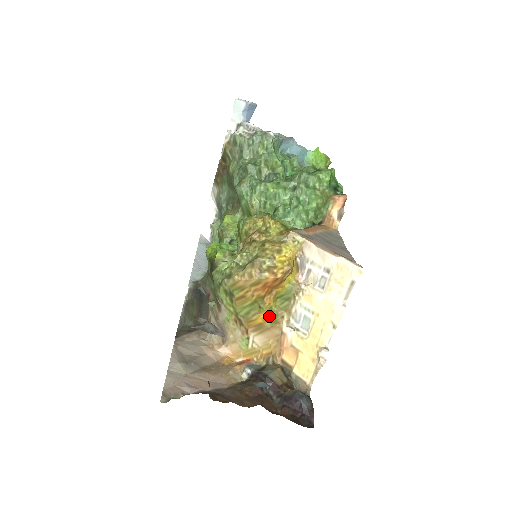
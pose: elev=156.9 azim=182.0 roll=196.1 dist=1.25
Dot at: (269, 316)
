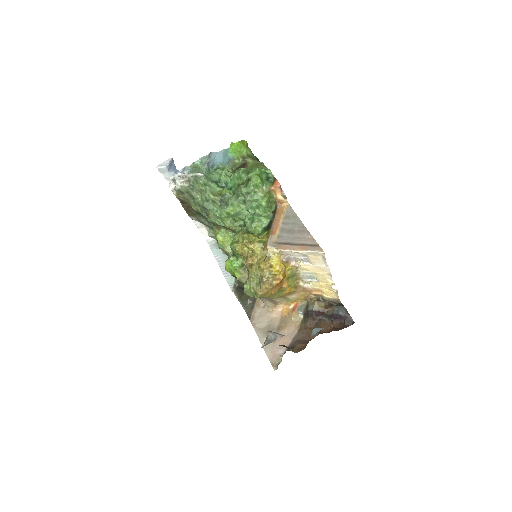
Dot at: (291, 288)
